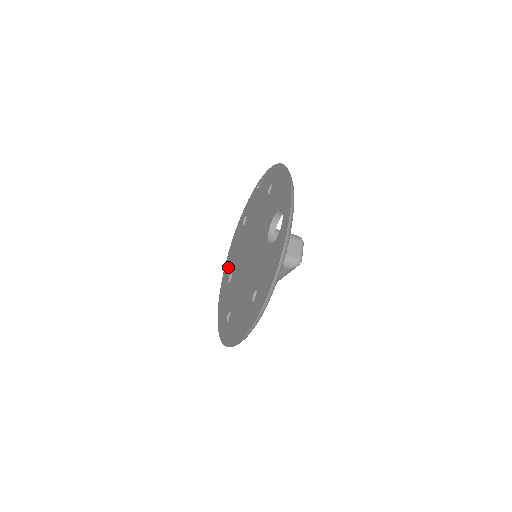
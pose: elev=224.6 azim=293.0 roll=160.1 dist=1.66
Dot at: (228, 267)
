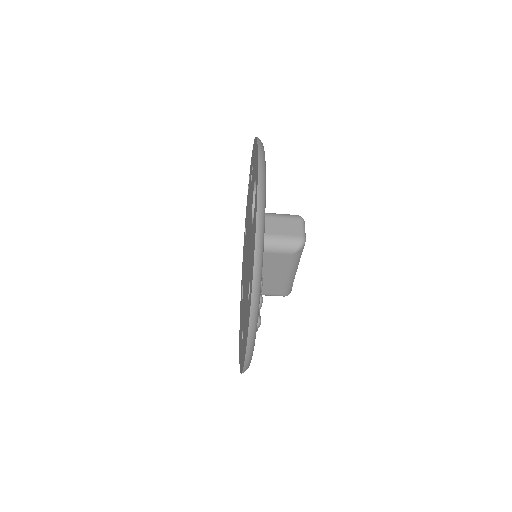
Dot at: occluded
